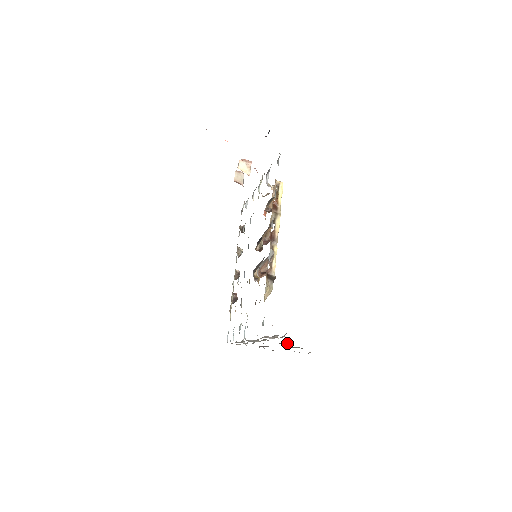
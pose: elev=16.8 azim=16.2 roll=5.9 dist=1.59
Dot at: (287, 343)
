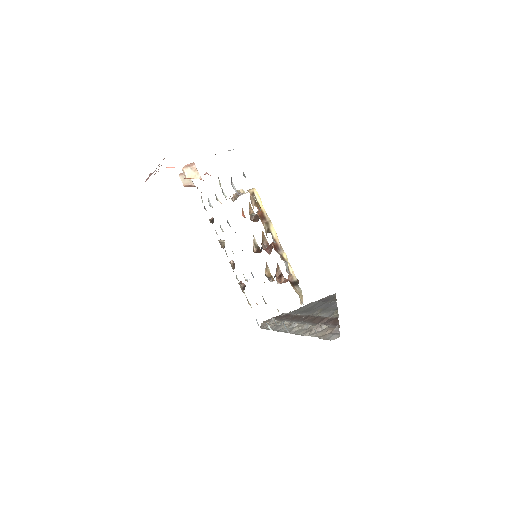
Dot at: (328, 318)
